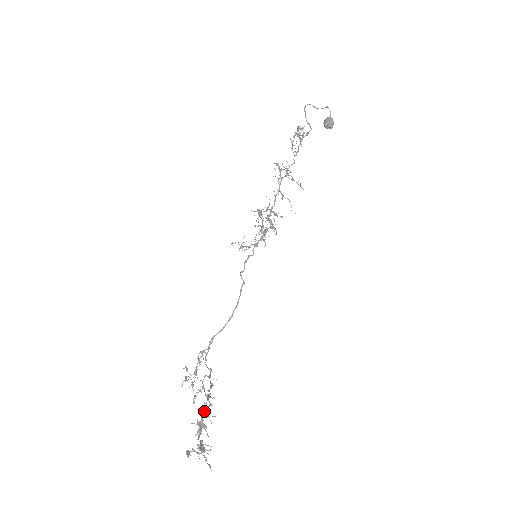
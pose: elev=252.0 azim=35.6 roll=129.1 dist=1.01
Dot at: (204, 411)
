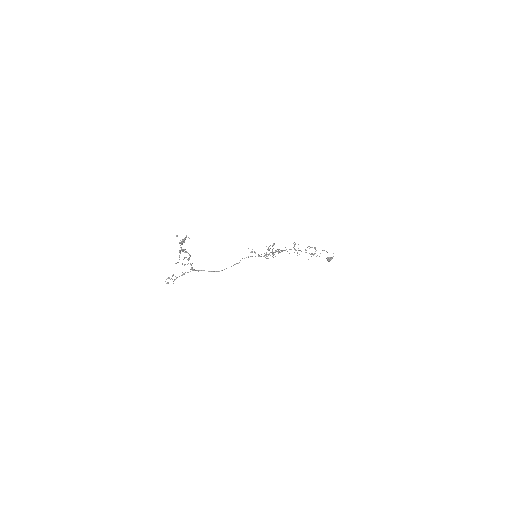
Dot at: (187, 252)
